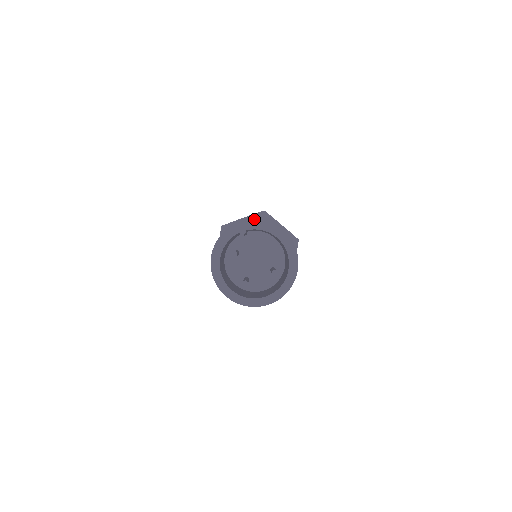
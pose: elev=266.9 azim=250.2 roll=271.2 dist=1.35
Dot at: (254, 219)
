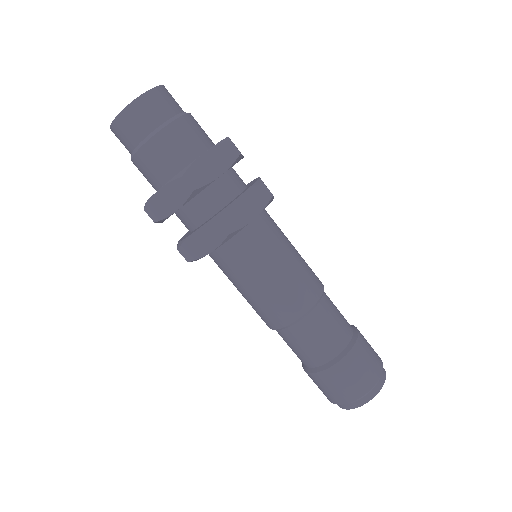
Dot at: (357, 400)
